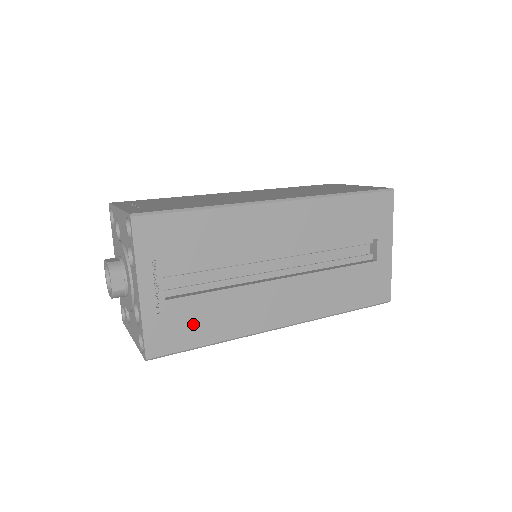
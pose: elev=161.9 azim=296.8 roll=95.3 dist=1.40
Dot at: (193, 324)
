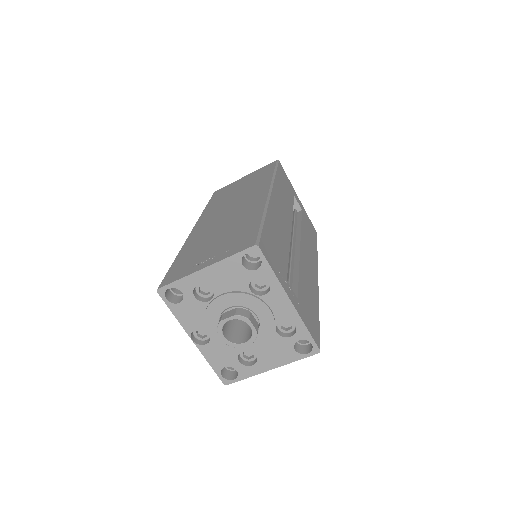
Dot at: (310, 307)
